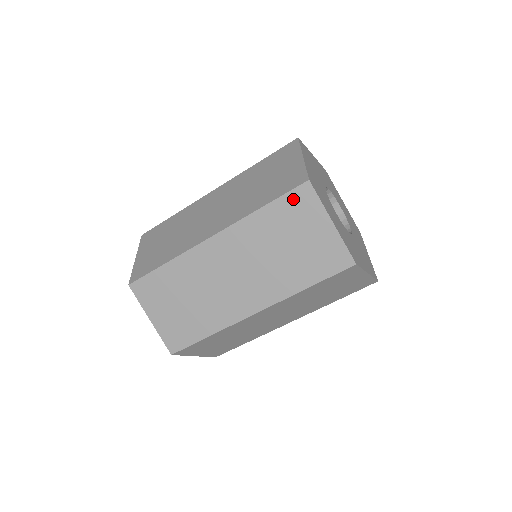
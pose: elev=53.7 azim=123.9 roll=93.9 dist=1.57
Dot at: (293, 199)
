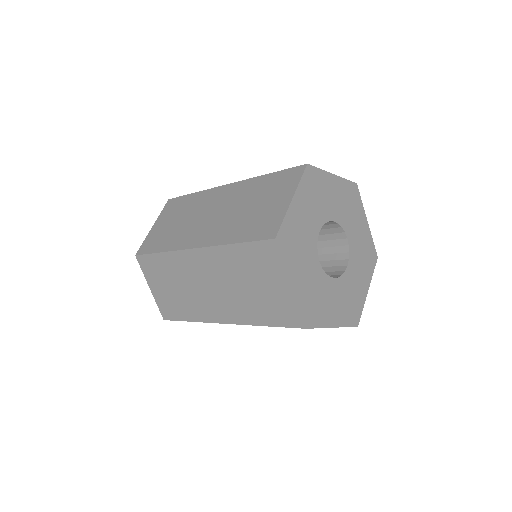
Dot at: occluded
